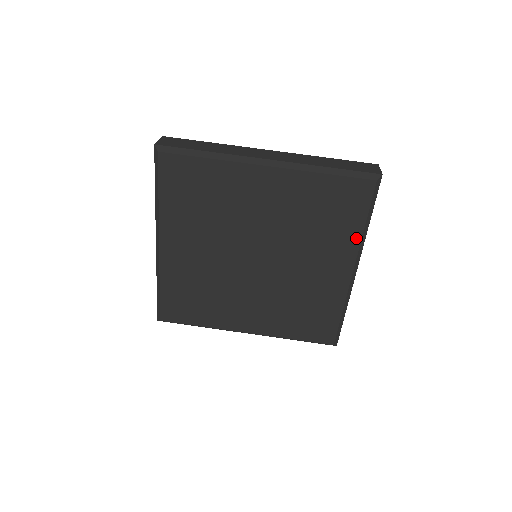
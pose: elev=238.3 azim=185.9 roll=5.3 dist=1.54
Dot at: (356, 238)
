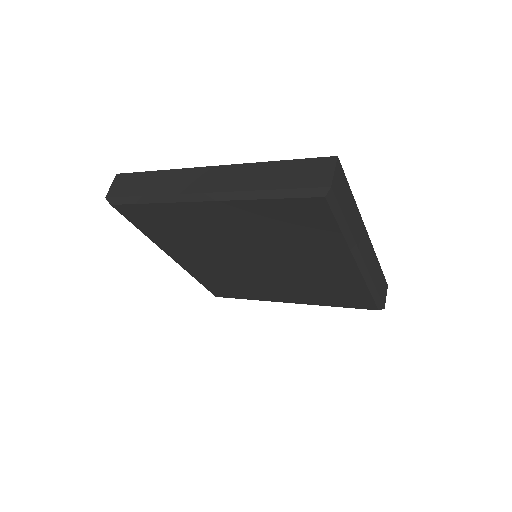
Dot at: (340, 242)
